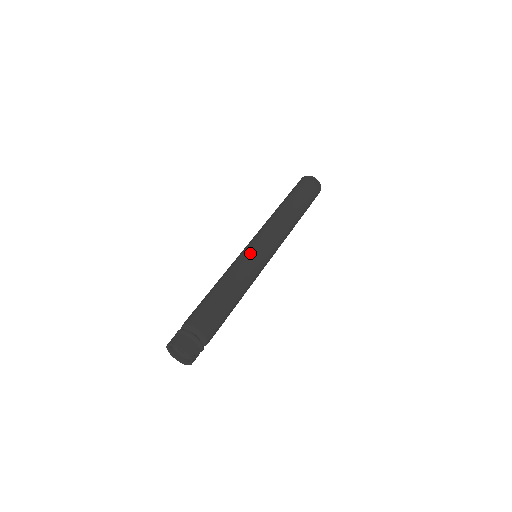
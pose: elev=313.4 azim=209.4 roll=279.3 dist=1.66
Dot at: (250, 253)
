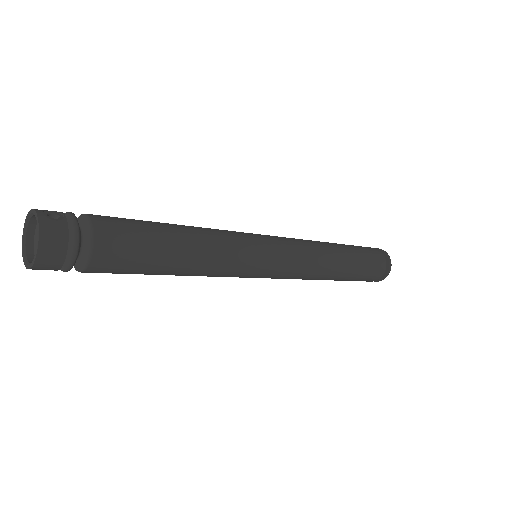
Dot at: occluded
